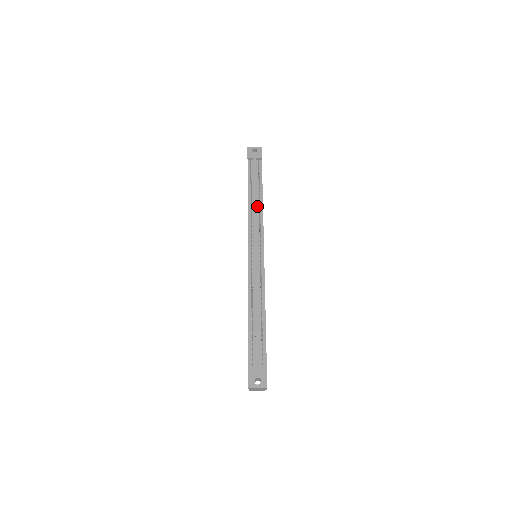
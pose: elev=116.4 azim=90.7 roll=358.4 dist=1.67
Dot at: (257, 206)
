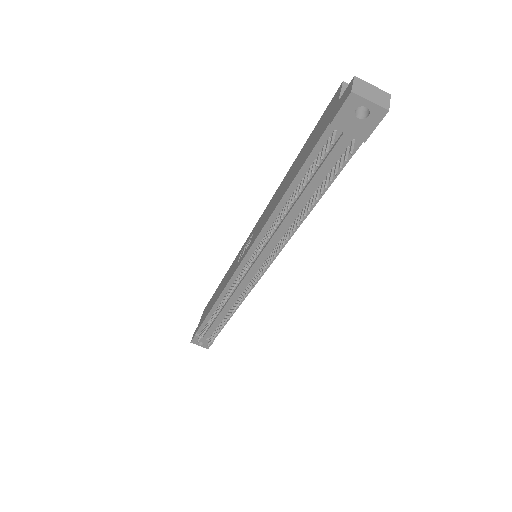
Dot at: (290, 221)
